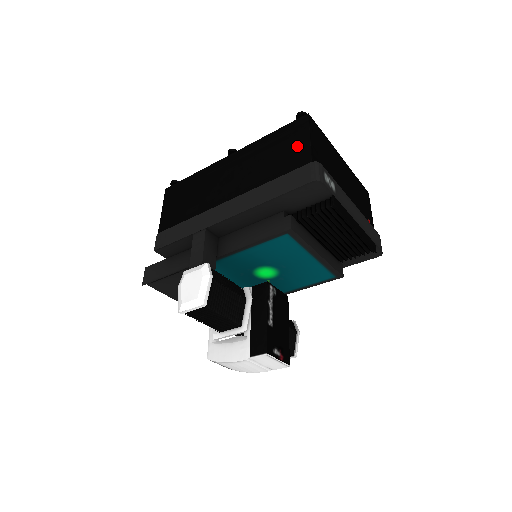
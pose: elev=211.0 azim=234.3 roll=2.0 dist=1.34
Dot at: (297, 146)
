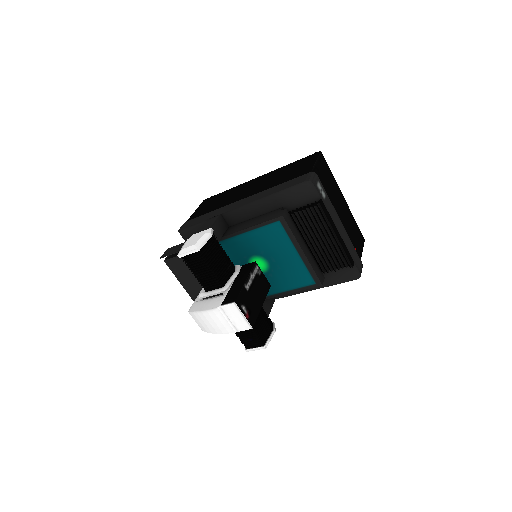
Dot at: (305, 166)
